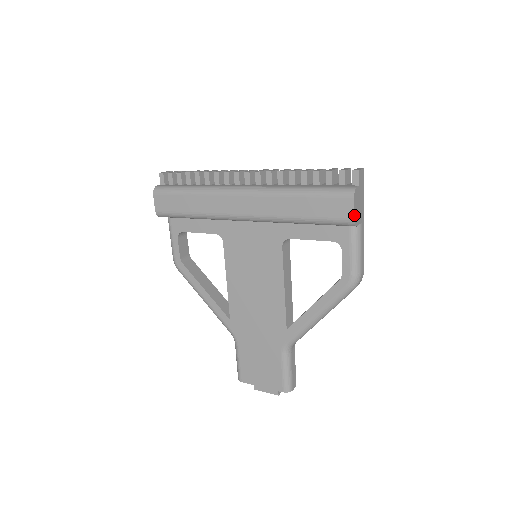
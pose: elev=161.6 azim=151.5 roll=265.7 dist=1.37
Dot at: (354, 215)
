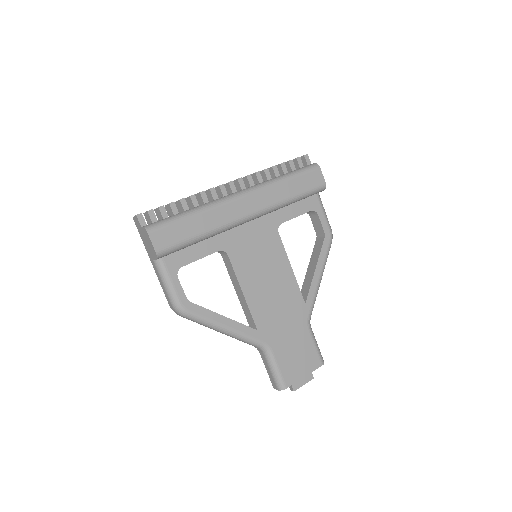
Dot at: (324, 180)
